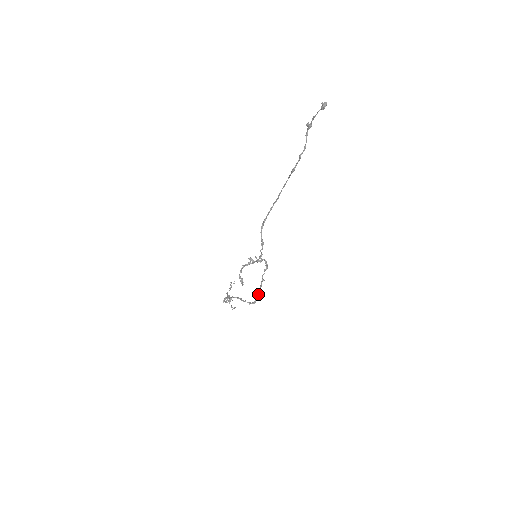
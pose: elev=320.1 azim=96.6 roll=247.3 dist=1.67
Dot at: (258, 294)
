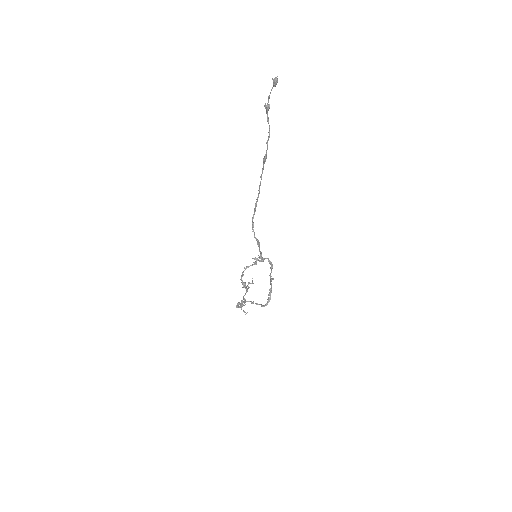
Dot at: (269, 295)
